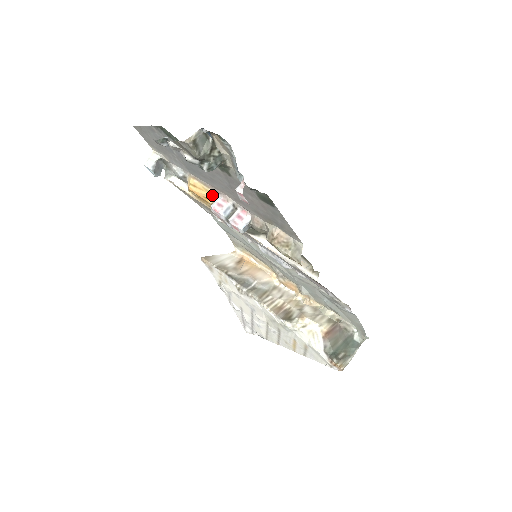
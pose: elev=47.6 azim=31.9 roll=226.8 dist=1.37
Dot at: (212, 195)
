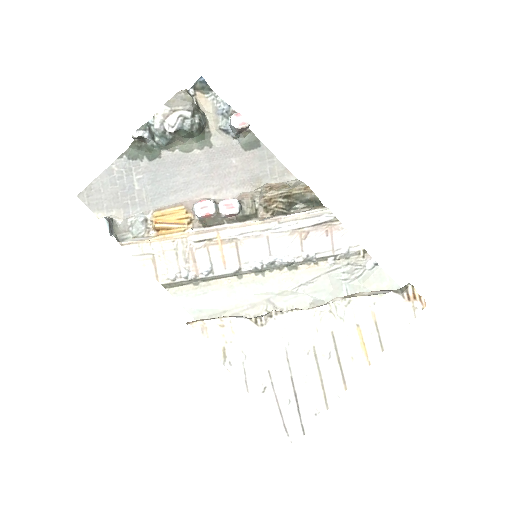
Dot at: (186, 211)
